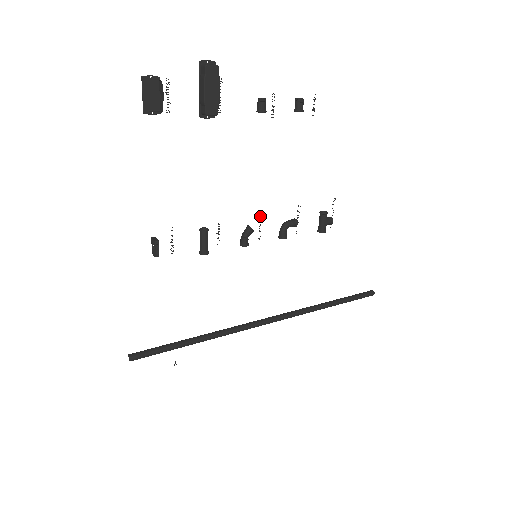
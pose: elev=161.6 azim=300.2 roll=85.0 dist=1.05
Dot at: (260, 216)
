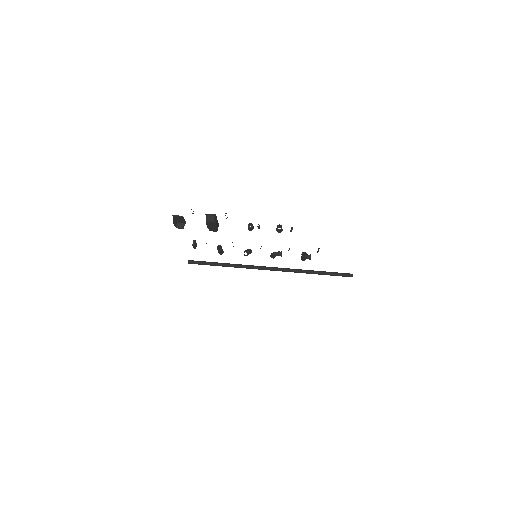
Dot at: occluded
